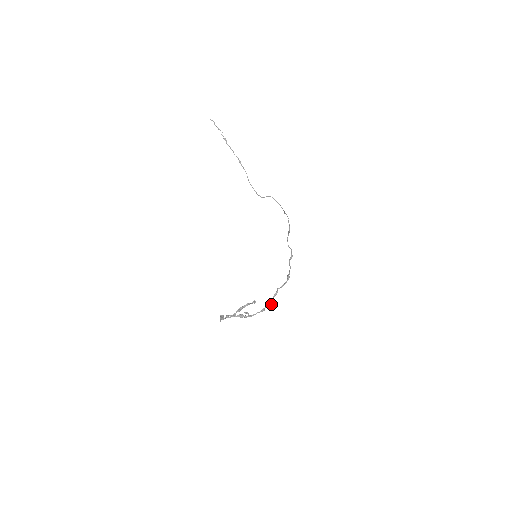
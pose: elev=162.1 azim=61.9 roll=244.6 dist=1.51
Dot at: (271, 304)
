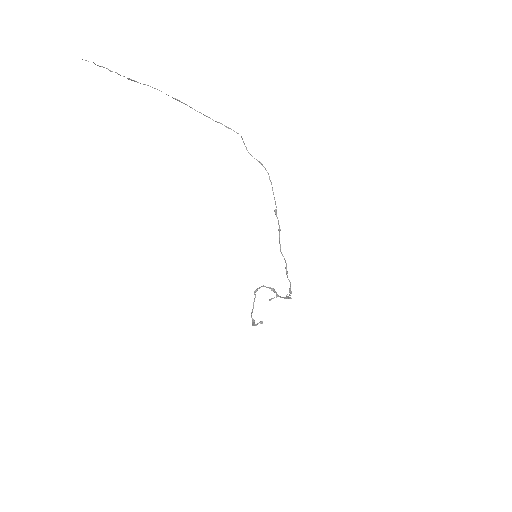
Dot at: (288, 298)
